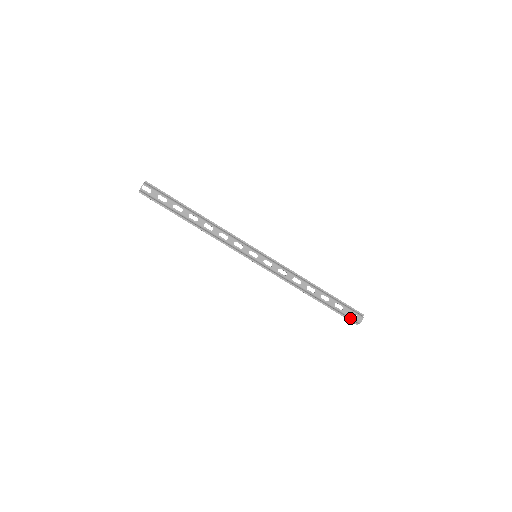
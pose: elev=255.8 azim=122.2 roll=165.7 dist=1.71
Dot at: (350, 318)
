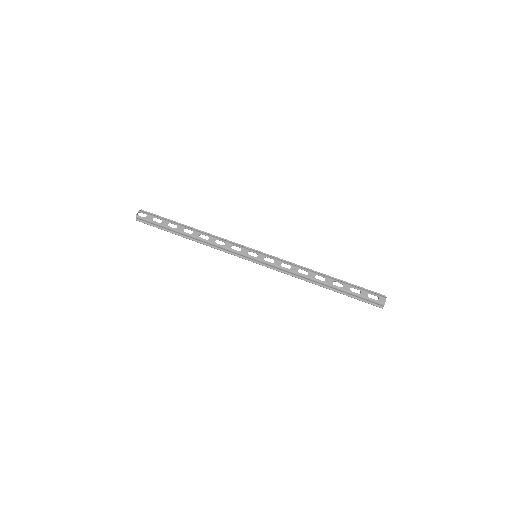
Dot at: (371, 301)
